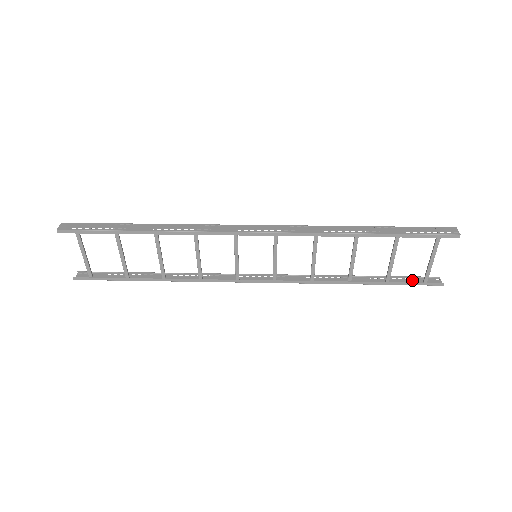
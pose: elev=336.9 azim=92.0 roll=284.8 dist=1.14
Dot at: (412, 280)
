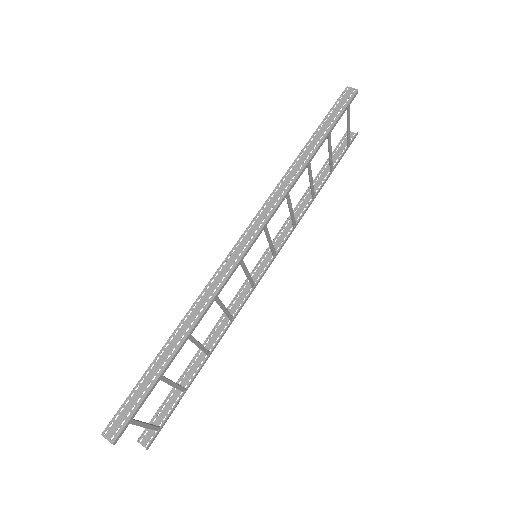
Dot at: (339, 151)
